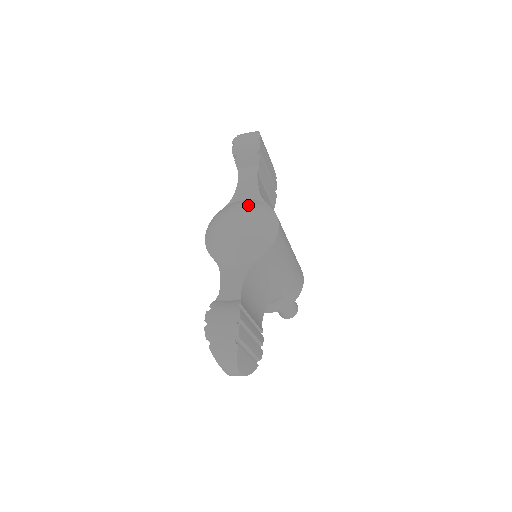
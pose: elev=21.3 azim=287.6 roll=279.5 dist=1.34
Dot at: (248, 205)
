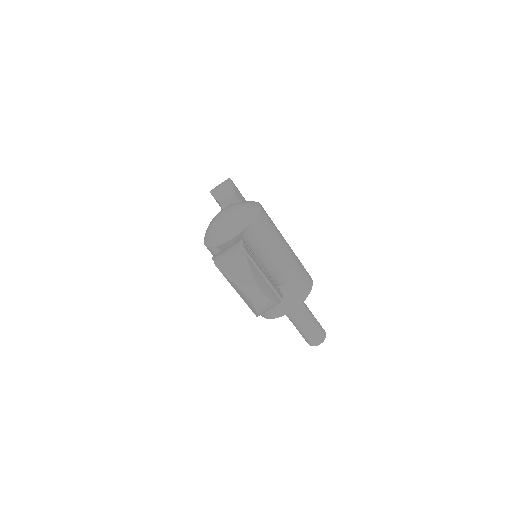
Dot at: occluded
